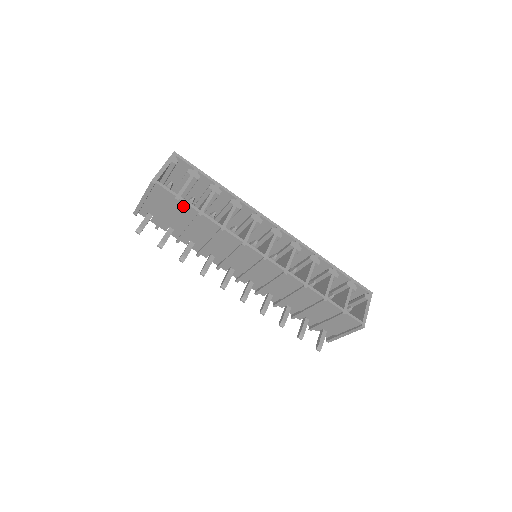
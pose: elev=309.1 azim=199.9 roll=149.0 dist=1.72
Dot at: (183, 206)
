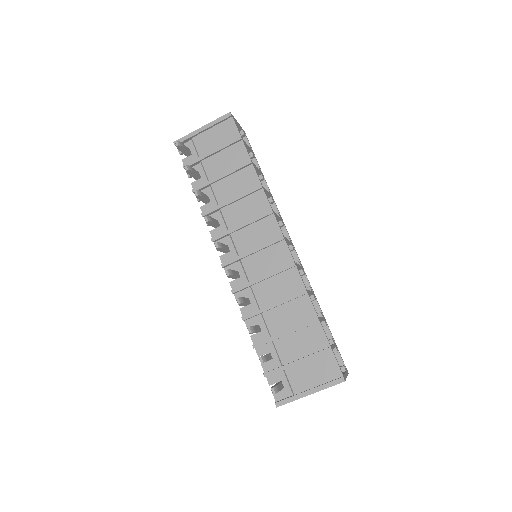
Dot at: (239, 149)
